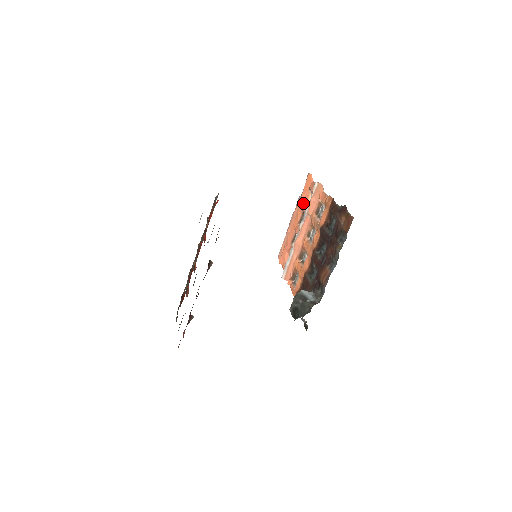
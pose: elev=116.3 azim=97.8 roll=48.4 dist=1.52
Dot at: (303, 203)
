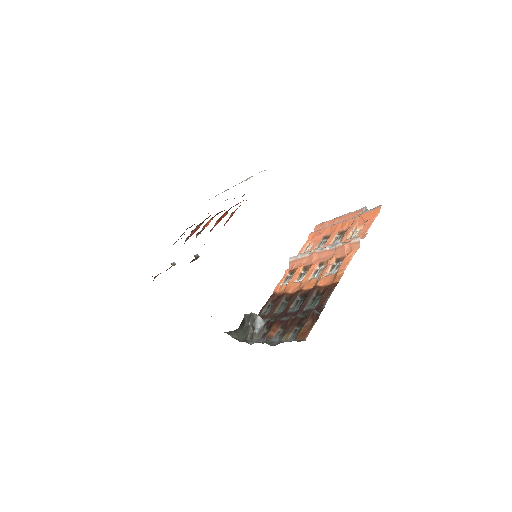
Dot at: (355, 223)
